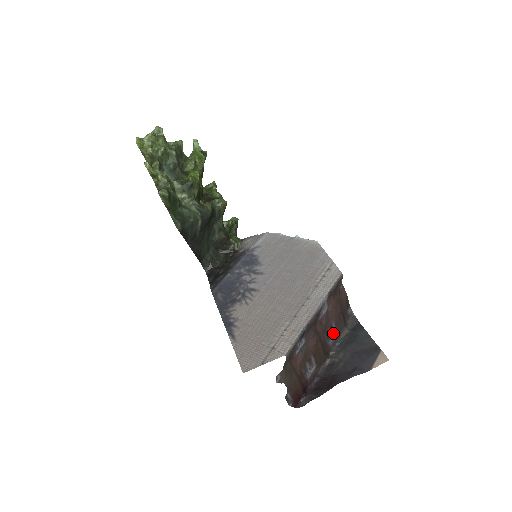
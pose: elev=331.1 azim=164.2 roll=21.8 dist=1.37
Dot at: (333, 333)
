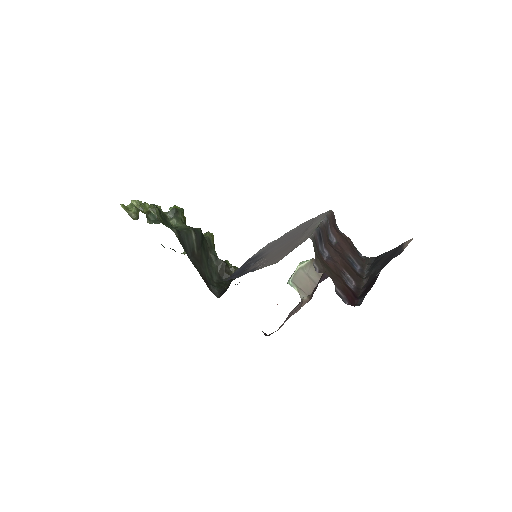
Dot at: (356, 266)
